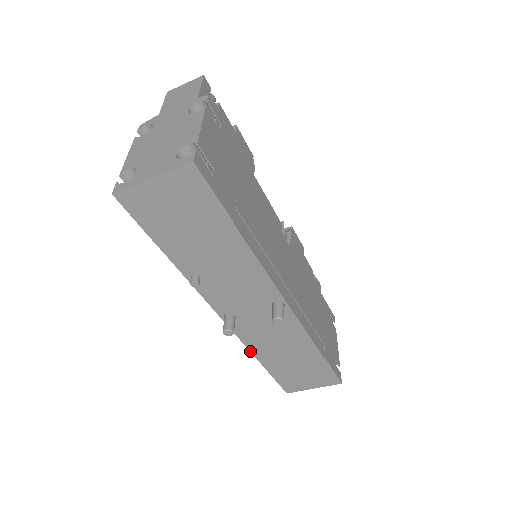
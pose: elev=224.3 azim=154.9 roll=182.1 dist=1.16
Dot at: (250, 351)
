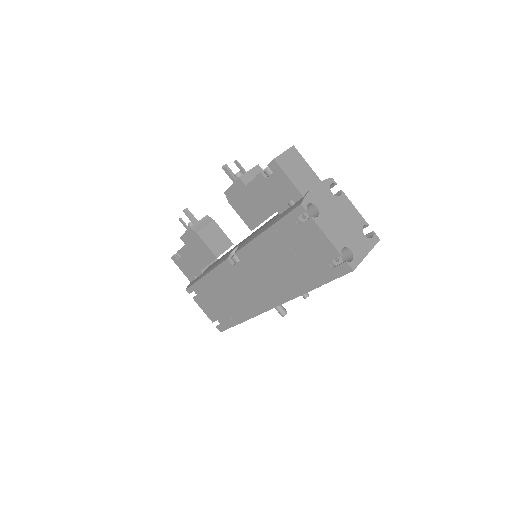
Dot at: occluded
